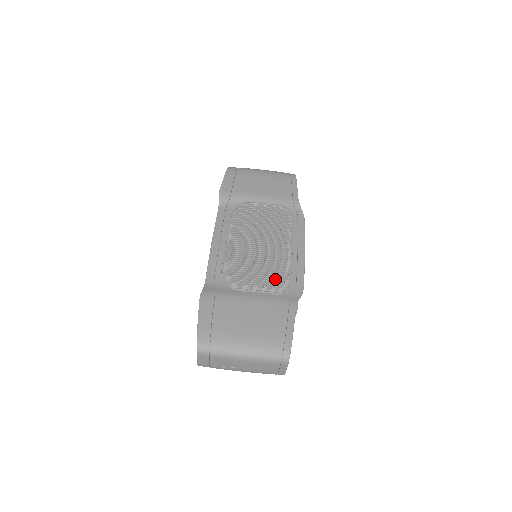
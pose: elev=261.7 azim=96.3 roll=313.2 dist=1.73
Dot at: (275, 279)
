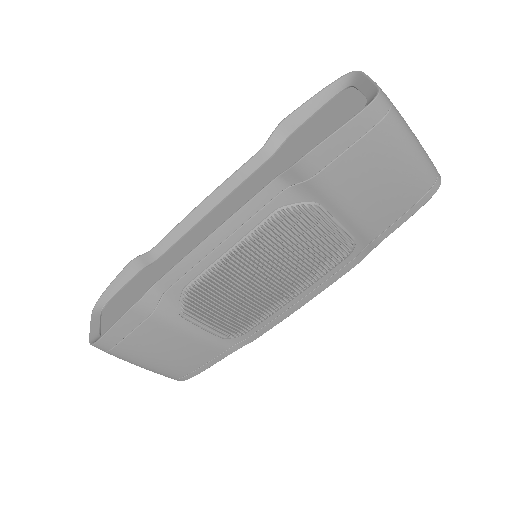
Dot at: (236, 325)
